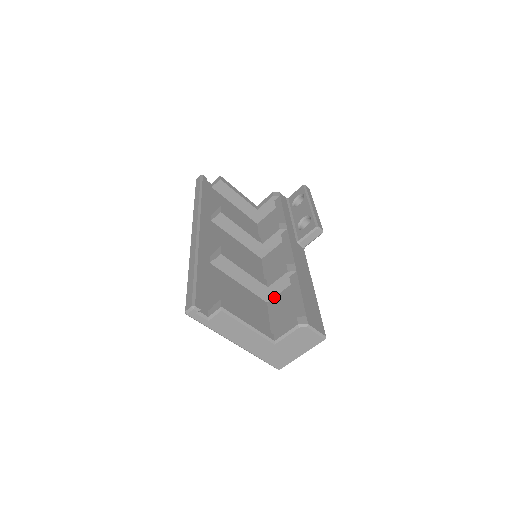
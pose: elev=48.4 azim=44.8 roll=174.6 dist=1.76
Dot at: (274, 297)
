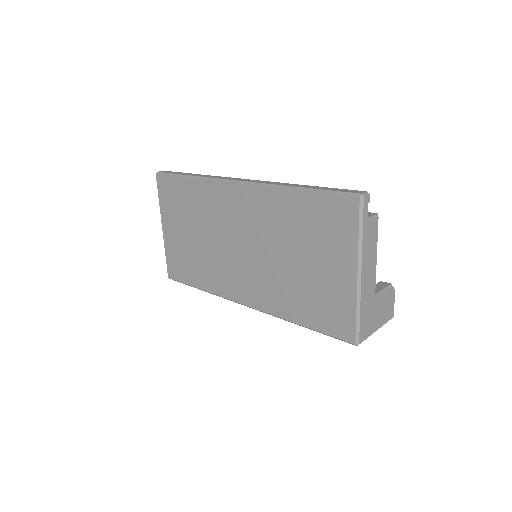
Dot at: occluded
